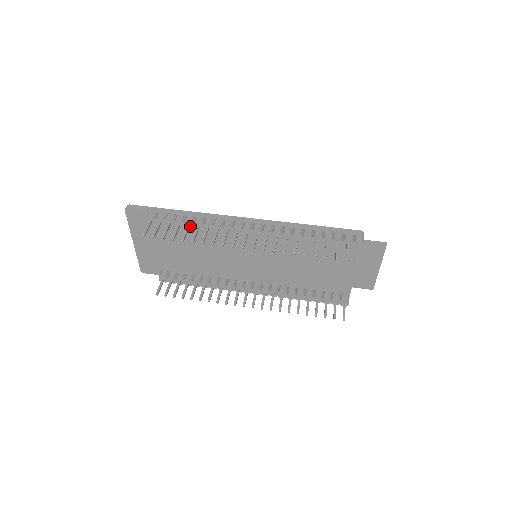
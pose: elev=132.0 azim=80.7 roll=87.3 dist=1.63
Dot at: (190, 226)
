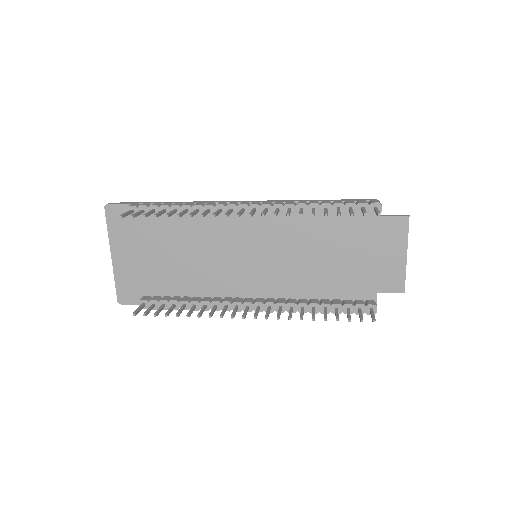
Dot at: (177, 211)
